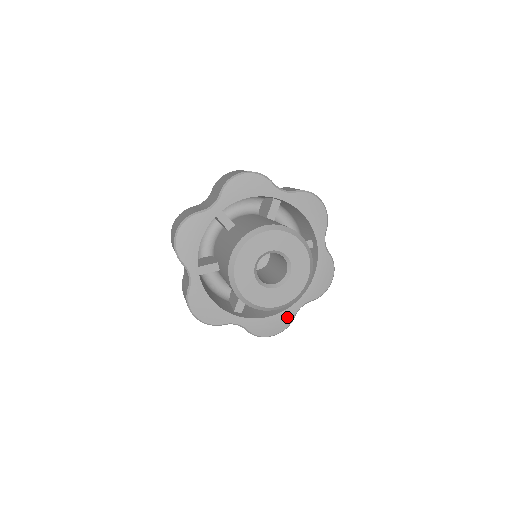
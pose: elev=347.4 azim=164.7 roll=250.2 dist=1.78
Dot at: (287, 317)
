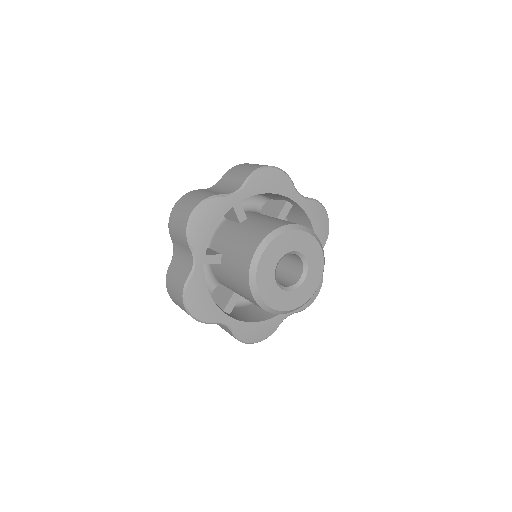
Dot at: occluded
